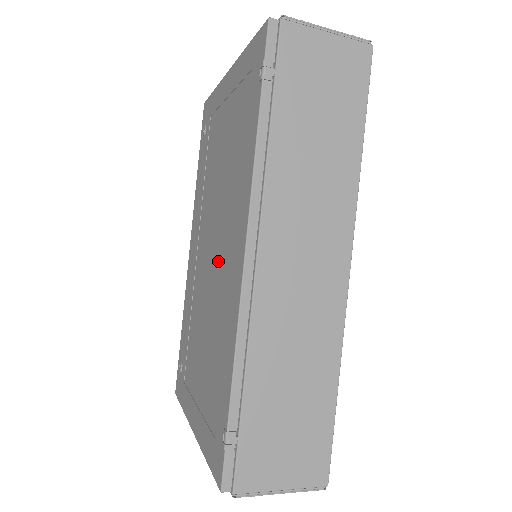
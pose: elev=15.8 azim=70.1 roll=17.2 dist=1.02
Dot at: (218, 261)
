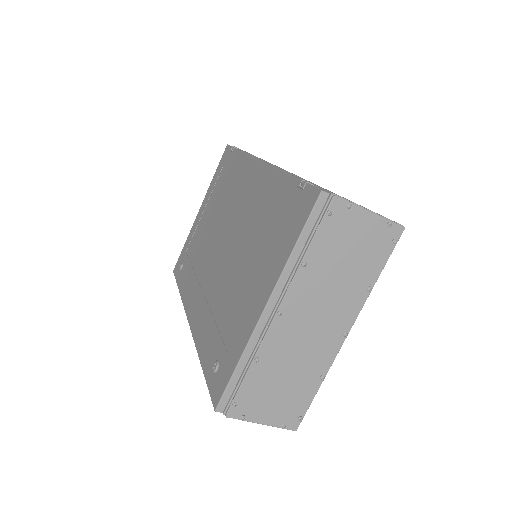
Dot at: (235, 221)
